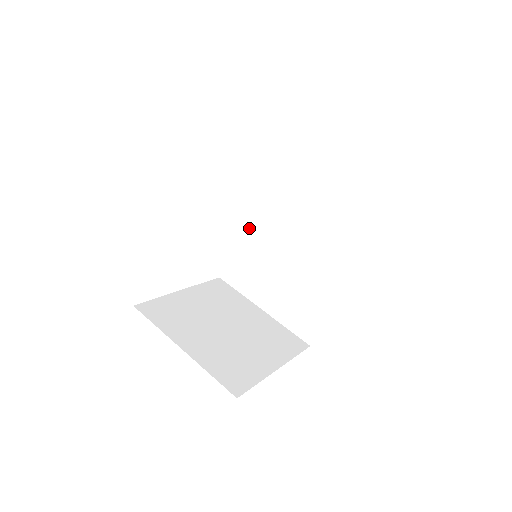
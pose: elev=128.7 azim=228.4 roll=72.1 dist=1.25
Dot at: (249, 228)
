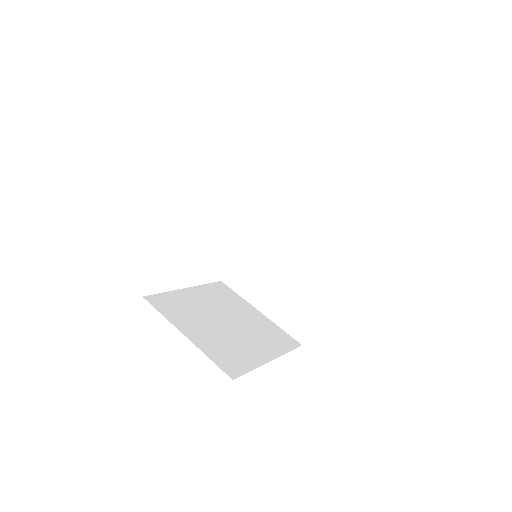
Dot at: (251, 235)
